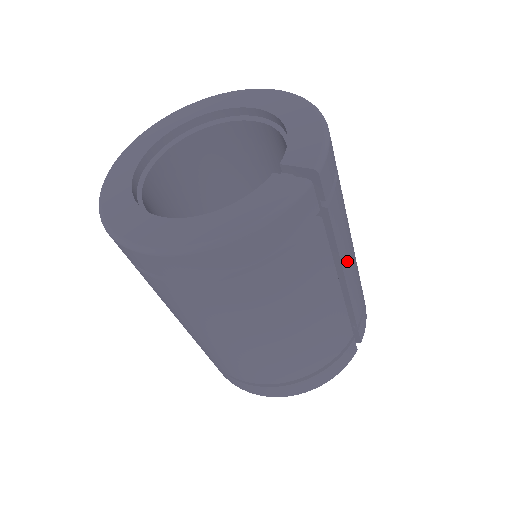
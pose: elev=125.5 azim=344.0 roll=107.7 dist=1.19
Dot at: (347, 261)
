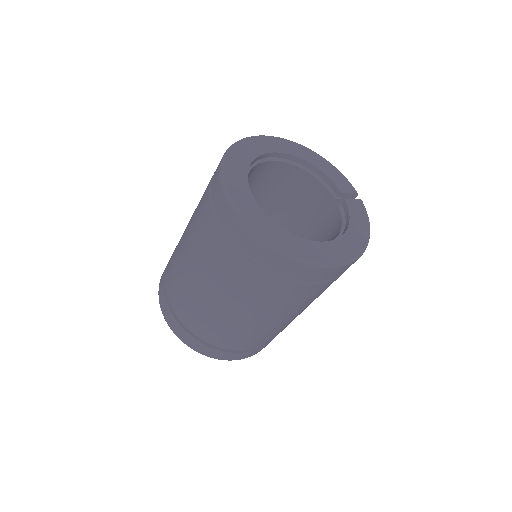
Dot at: occluded
